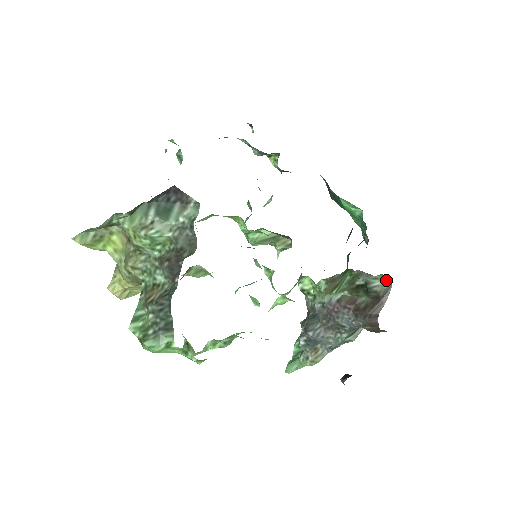
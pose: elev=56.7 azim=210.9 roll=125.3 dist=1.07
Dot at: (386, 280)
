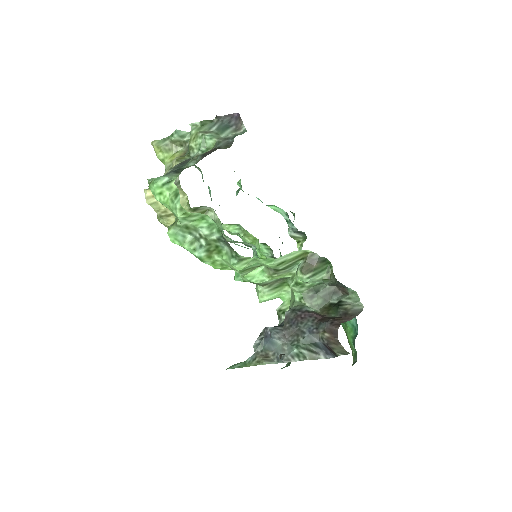
Dot at: (358, 302)
